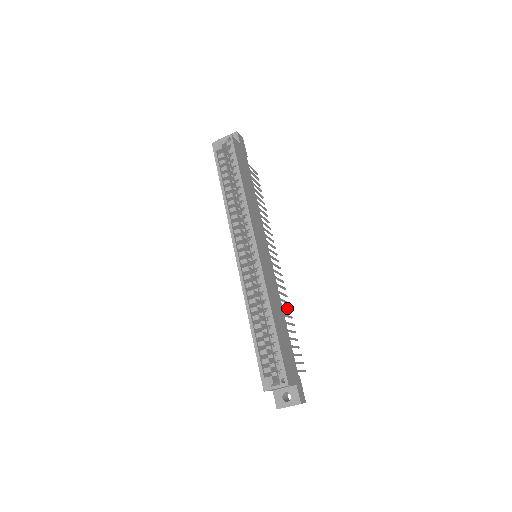
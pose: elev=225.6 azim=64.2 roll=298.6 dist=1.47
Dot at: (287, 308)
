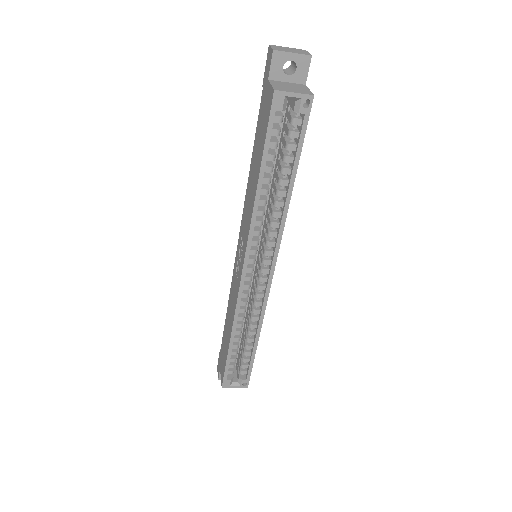
Dot at: occluded
